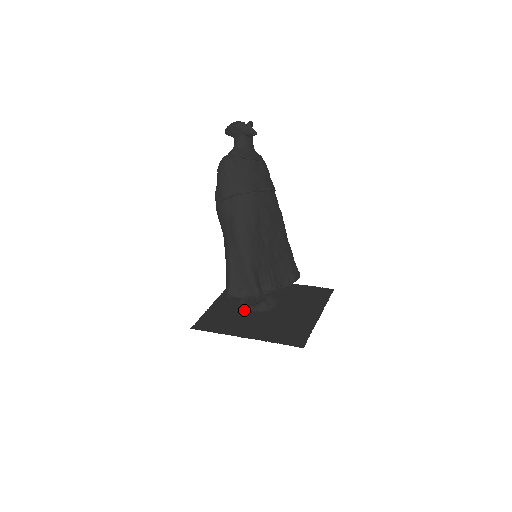
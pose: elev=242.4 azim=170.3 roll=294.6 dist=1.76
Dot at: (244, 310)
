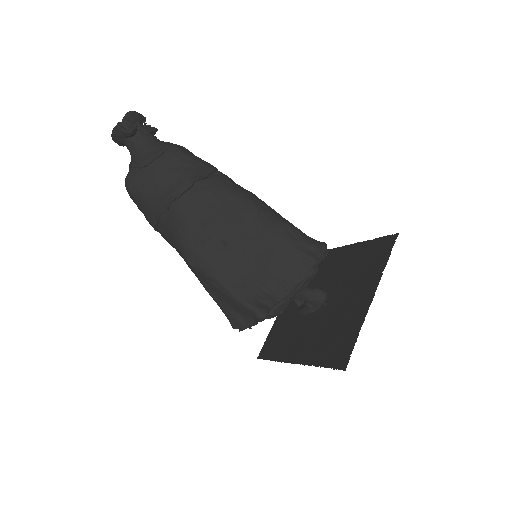
Dot at: occluded
